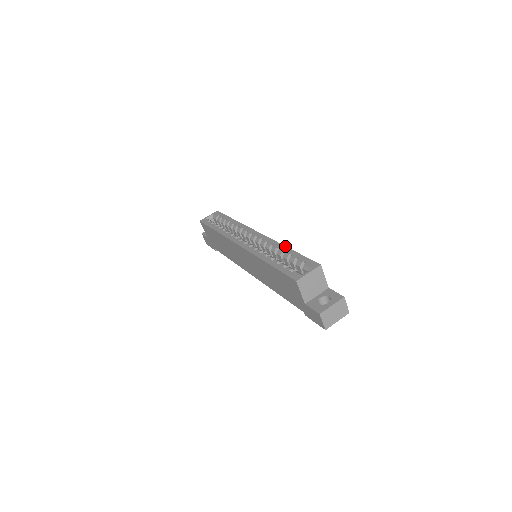
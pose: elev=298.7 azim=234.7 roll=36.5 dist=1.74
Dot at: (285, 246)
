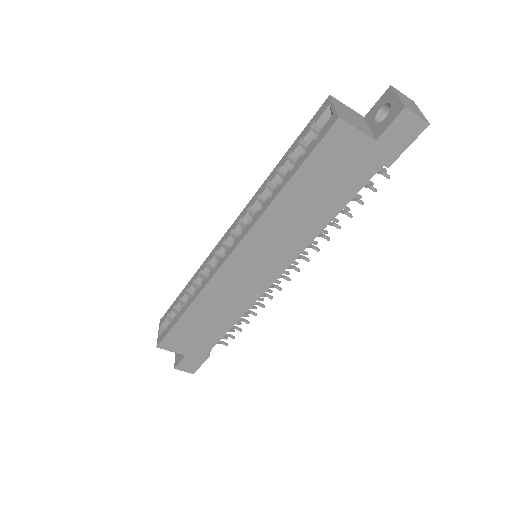
Dot at: (270, 173)
